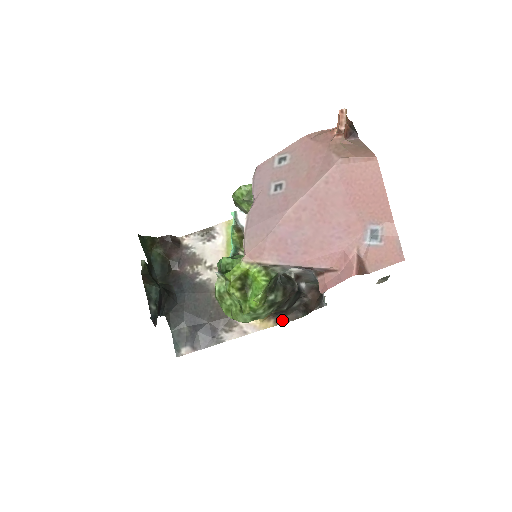
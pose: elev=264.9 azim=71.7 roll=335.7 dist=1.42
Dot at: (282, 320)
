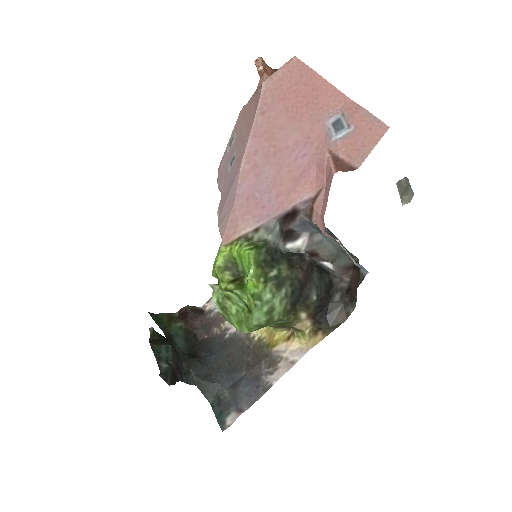
Dot at: (331, 327)
